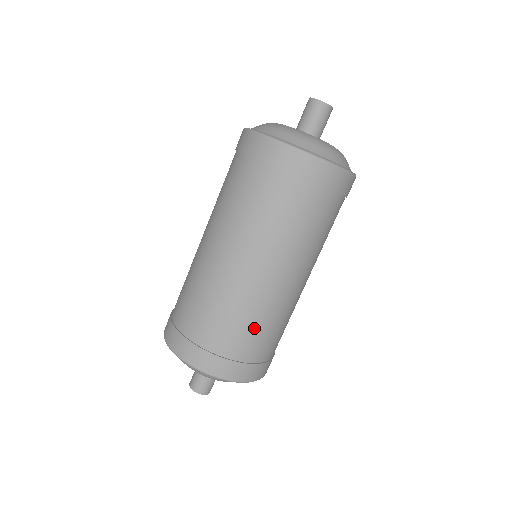
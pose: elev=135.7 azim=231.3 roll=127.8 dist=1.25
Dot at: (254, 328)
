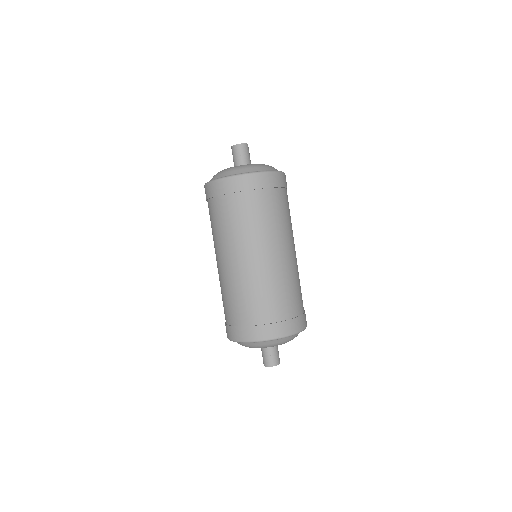
Dot at: (235, 300)
